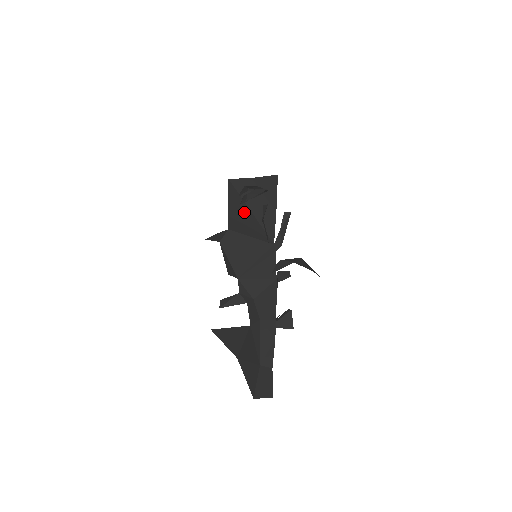
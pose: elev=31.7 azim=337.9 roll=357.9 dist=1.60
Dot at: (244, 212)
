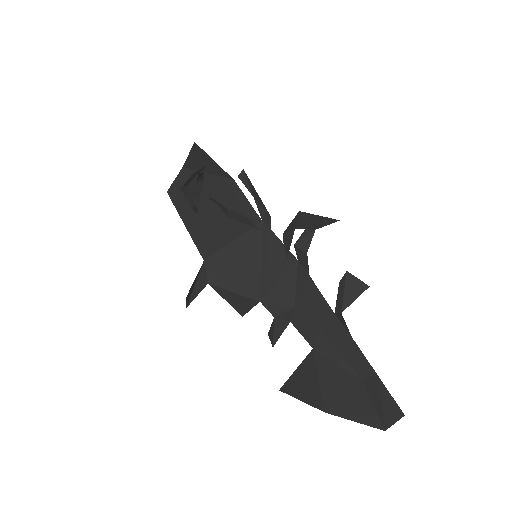
Dot at: (206, 216)
